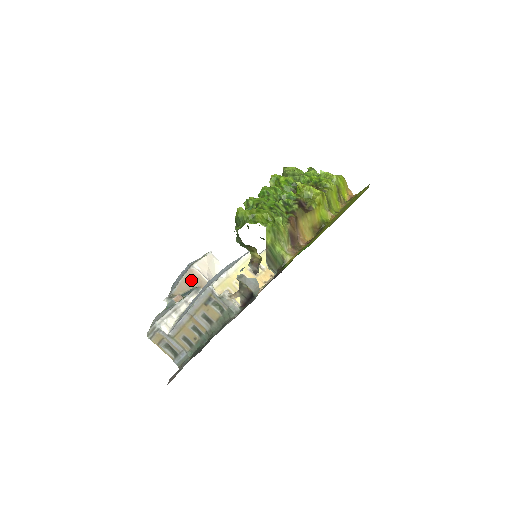
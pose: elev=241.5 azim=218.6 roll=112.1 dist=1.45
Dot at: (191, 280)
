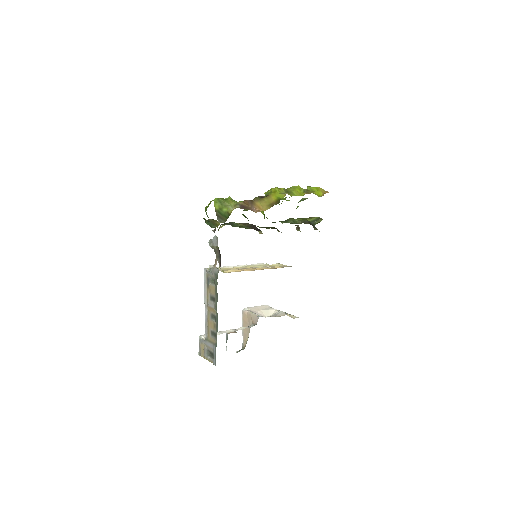
Dot at: (247, 323)
